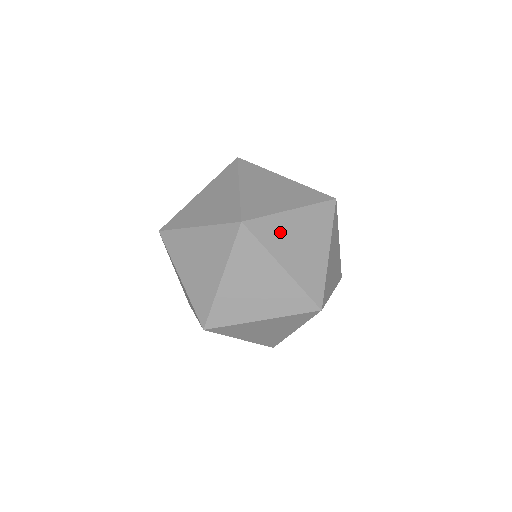
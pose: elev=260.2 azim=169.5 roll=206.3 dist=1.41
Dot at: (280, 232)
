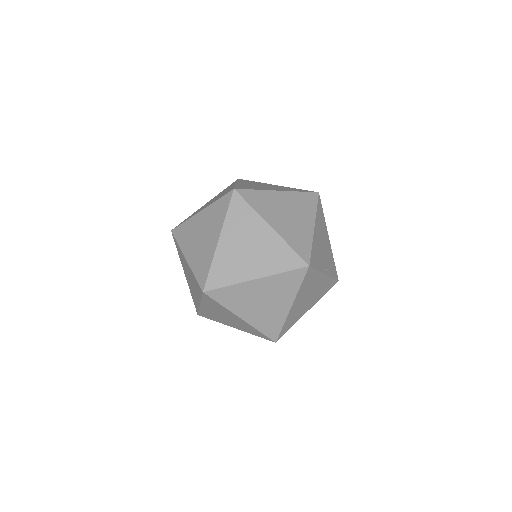
Dot at: (245, 224)
